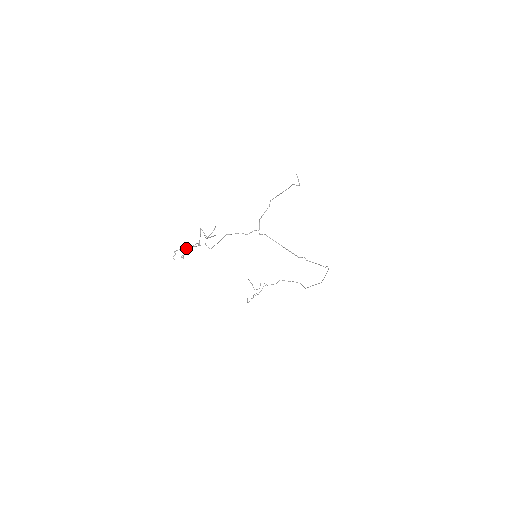
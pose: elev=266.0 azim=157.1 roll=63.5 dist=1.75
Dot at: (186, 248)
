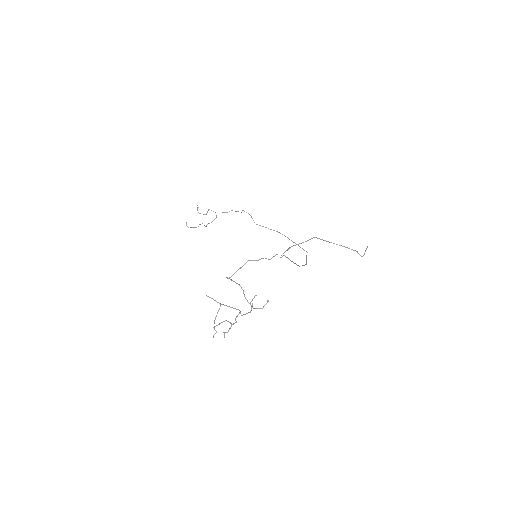
Dot at: occluded
